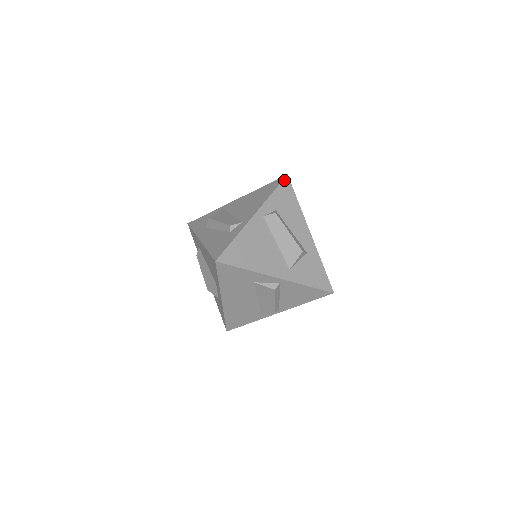
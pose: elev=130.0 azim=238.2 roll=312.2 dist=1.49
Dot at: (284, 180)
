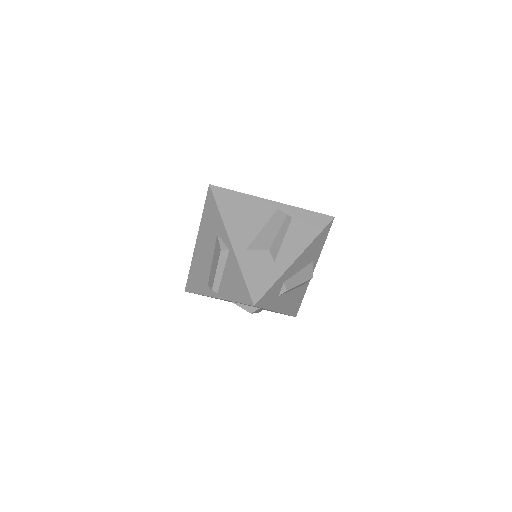
Dot at: (327, 216)
